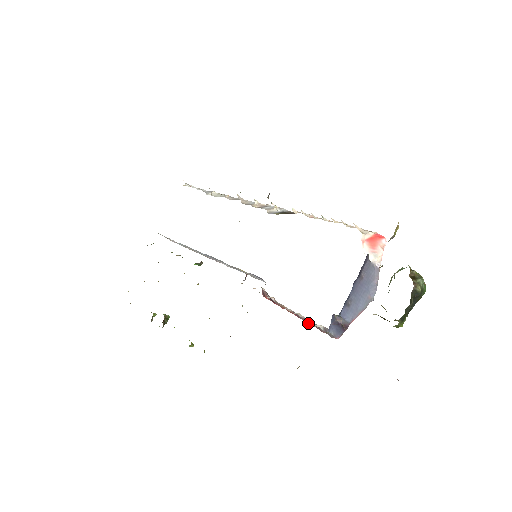
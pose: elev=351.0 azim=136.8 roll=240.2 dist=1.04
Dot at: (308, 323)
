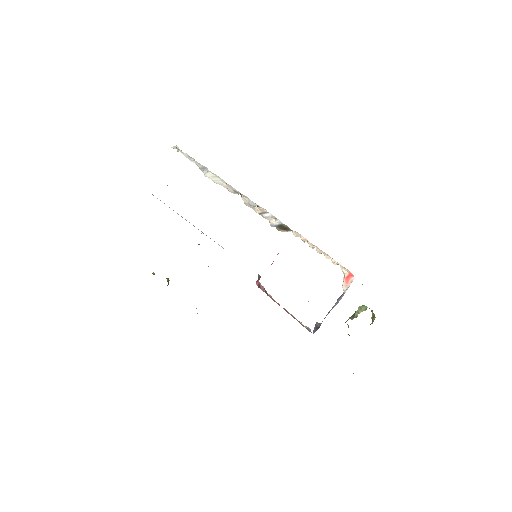
Dot at: occluded
